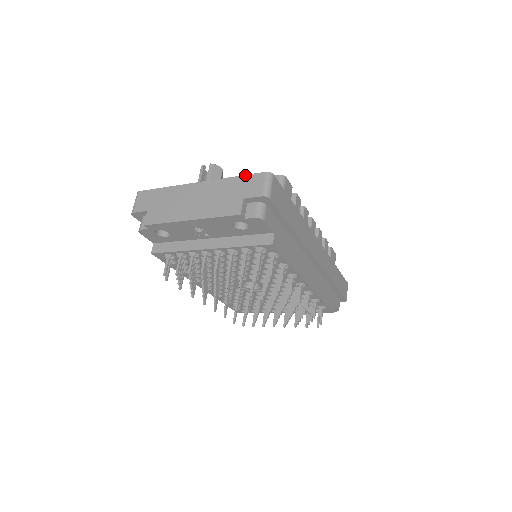
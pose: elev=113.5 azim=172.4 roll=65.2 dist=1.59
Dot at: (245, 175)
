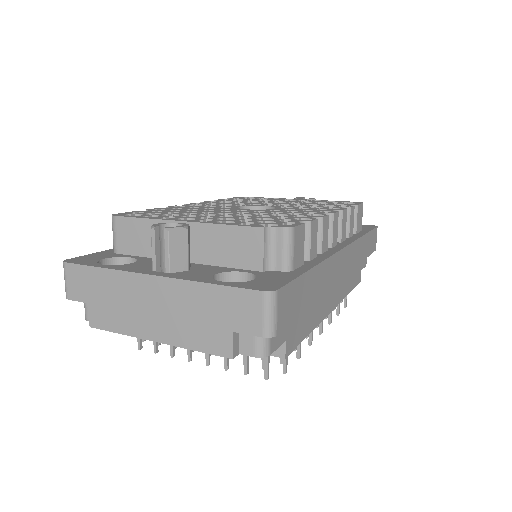
Dot at: (229, 287)
